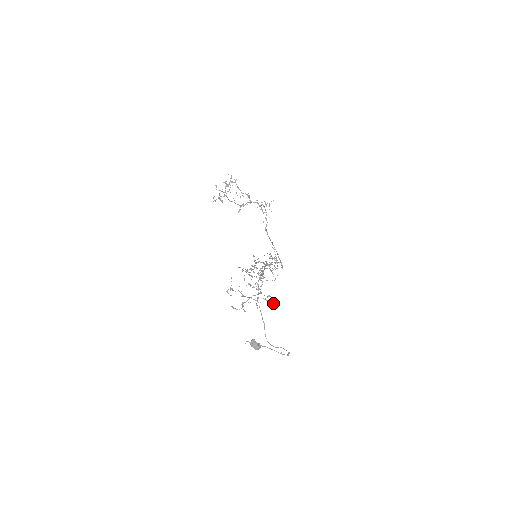
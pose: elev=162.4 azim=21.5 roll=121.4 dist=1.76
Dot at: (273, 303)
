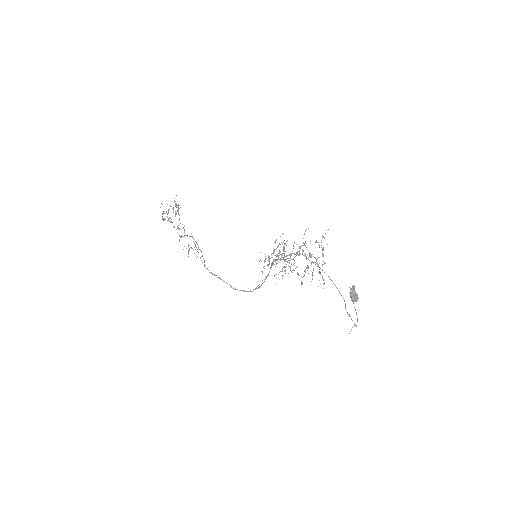
Dot at: (322, 276)
